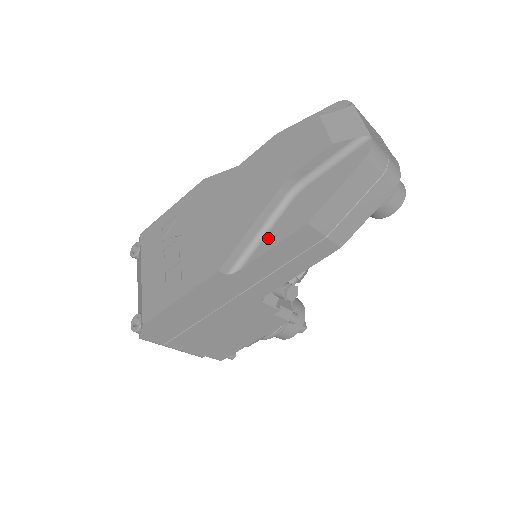
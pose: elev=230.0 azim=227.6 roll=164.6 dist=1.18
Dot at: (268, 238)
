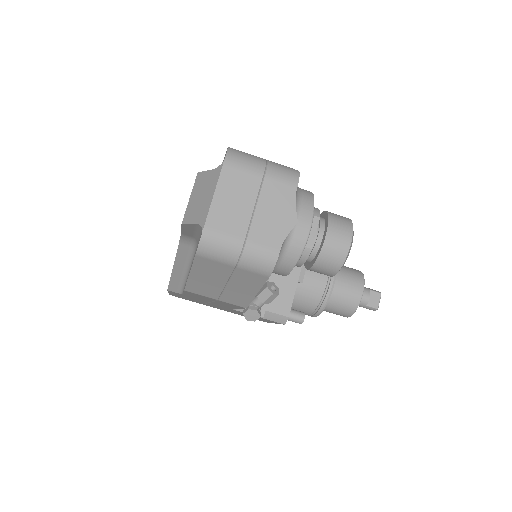
Dot at: occluded
